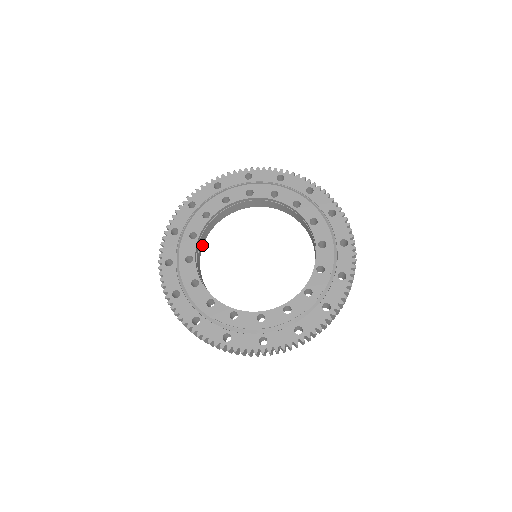
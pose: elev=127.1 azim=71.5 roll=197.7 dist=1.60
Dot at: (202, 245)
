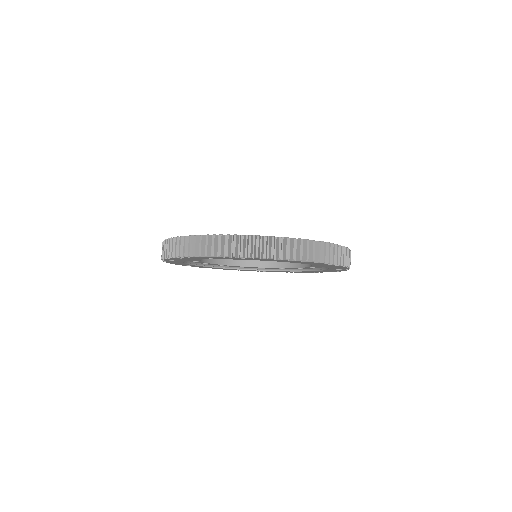
Dot at: (200, 260)
